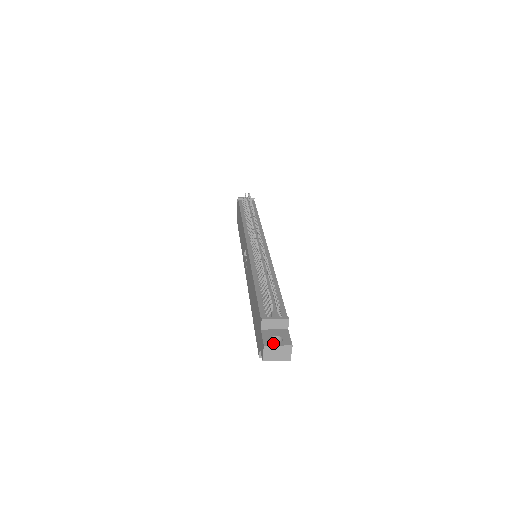
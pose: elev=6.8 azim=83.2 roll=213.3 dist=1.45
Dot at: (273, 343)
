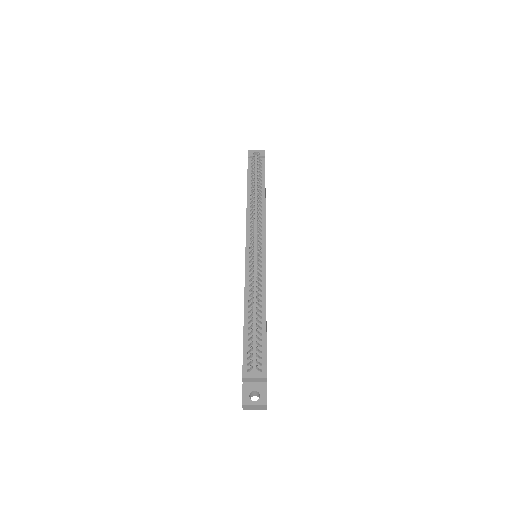
Dot at: (250, 401)
